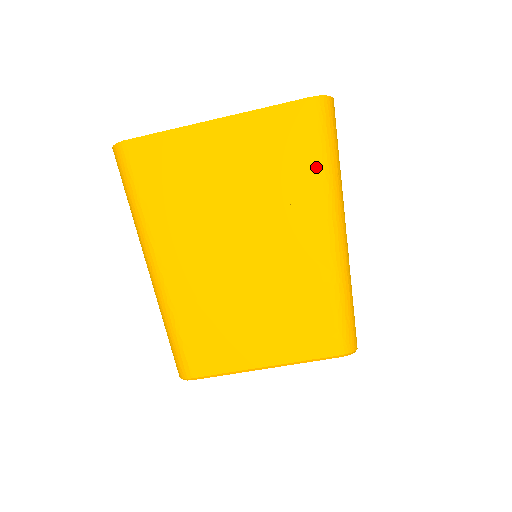
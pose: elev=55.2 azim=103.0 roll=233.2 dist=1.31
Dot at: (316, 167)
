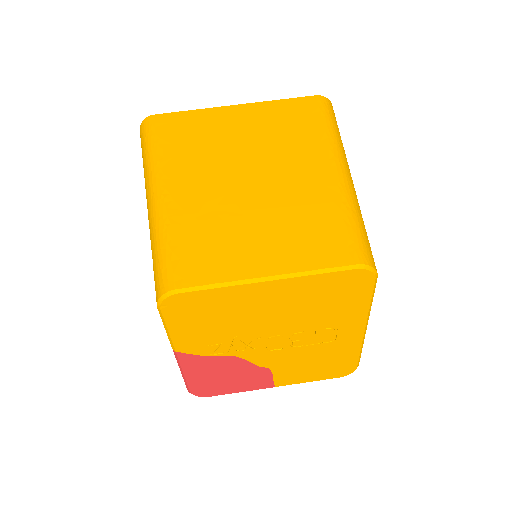
Dot at: (321, 130)
